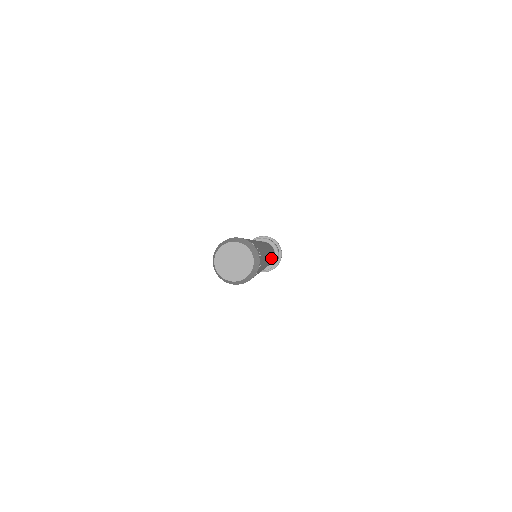
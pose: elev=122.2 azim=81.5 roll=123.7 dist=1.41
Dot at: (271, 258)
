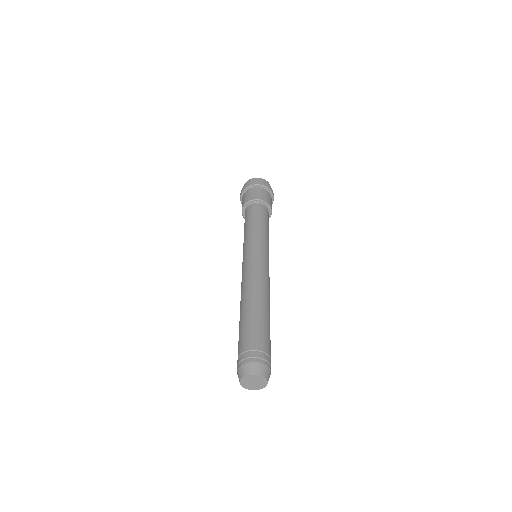
Dot at: occluded
